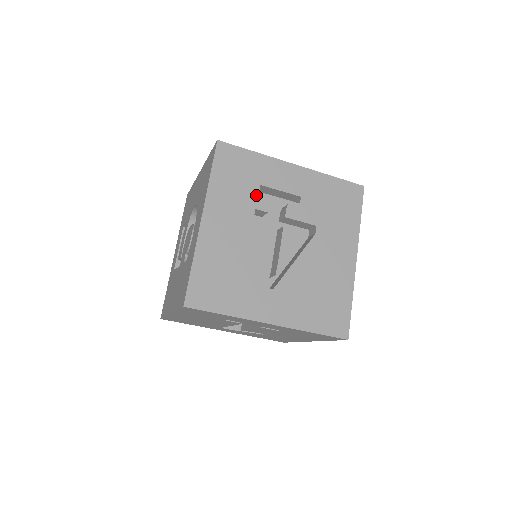
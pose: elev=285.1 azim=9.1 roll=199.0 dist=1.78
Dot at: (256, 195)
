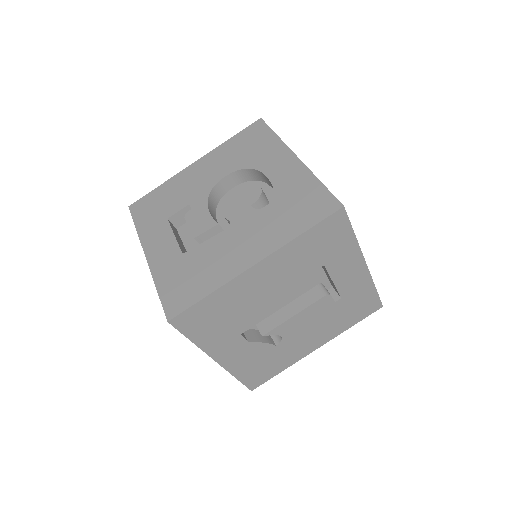
Dot at: occluded
